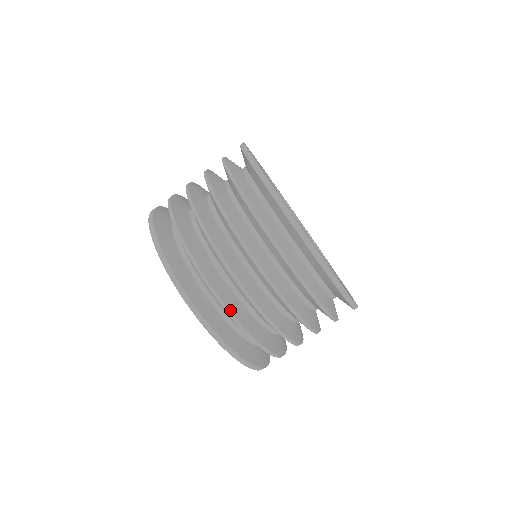
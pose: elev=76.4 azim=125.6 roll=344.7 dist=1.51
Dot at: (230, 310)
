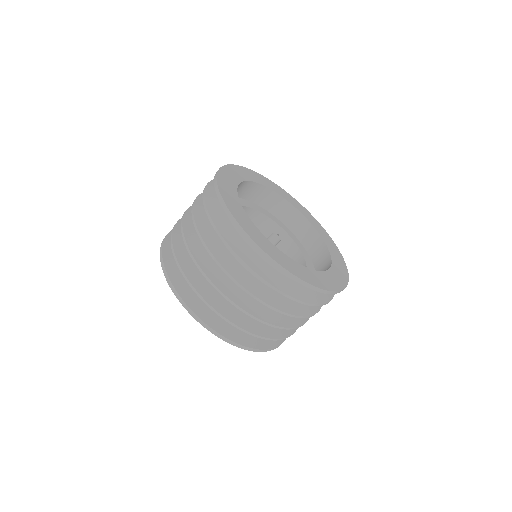
Dot at: (231, 321)
